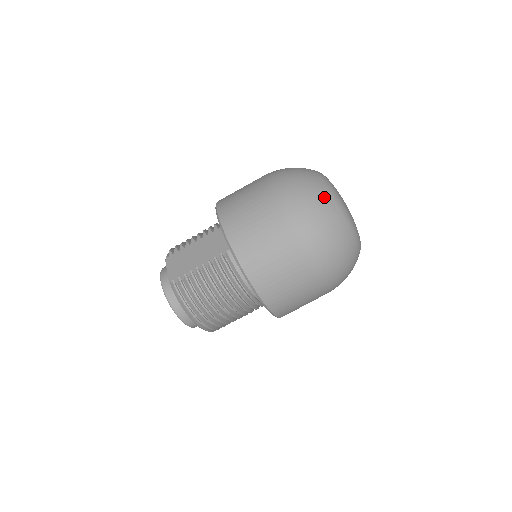
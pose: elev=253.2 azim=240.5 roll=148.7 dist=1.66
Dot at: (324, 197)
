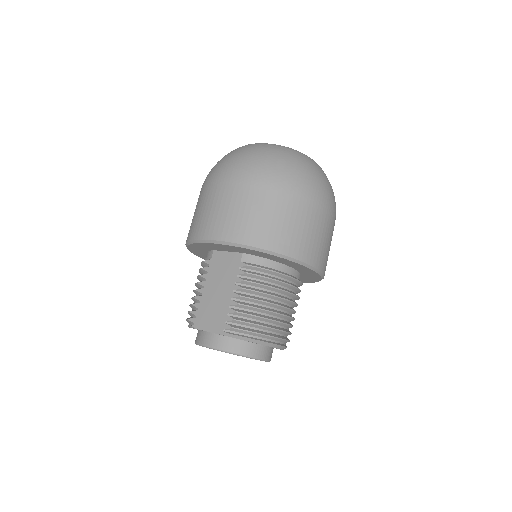
Dot at: (270, 149)
